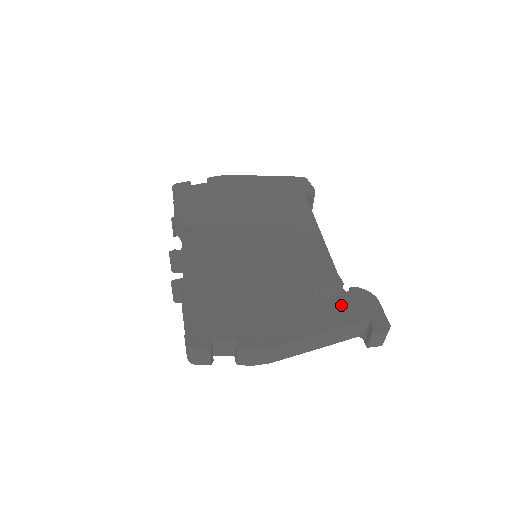
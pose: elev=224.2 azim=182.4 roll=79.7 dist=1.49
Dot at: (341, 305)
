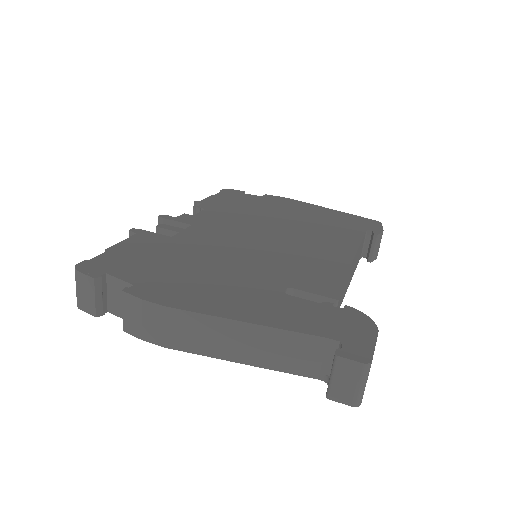
Dot at: (311, 313)
